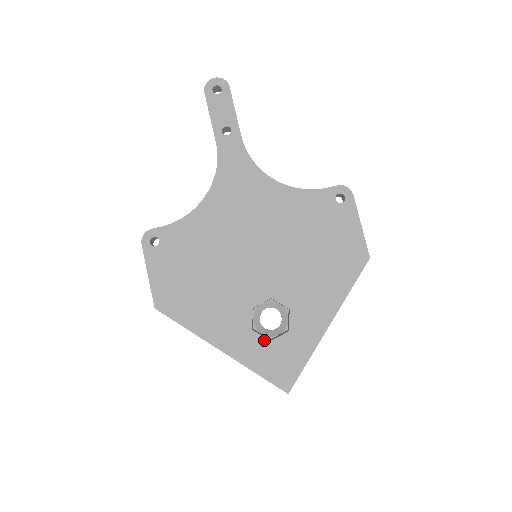
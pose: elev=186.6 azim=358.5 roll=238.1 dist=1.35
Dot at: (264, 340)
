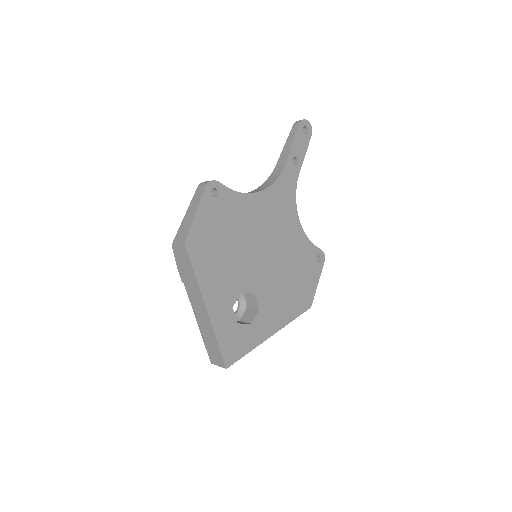
Dot at: (235, 320)
